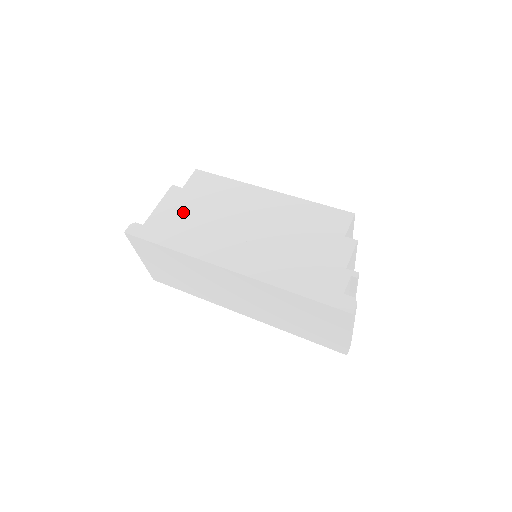
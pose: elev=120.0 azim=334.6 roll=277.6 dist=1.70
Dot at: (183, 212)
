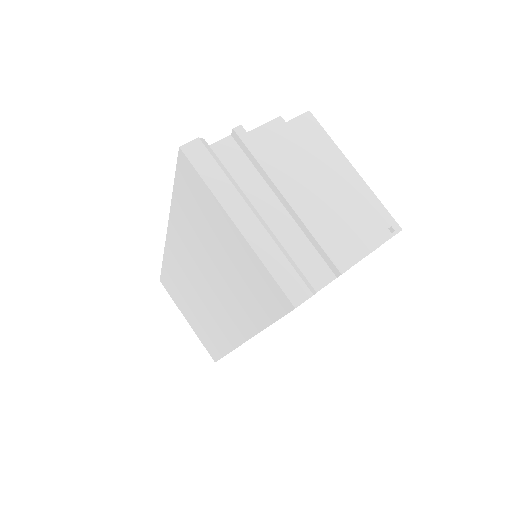
Dot at: occluded
